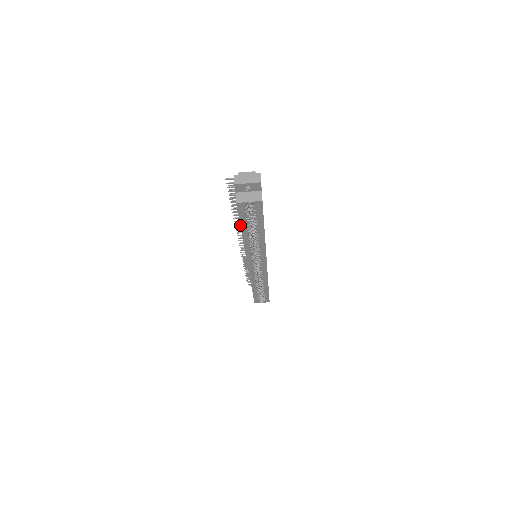
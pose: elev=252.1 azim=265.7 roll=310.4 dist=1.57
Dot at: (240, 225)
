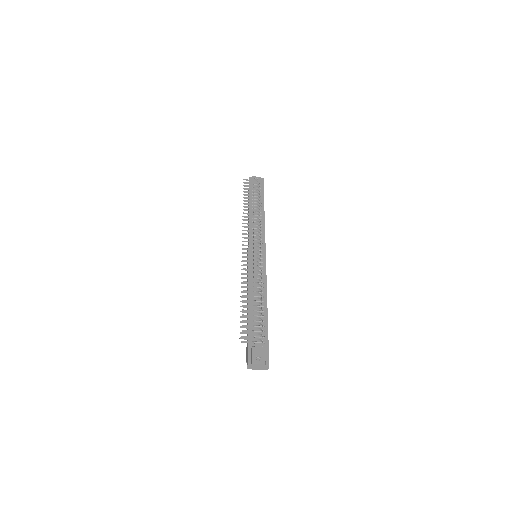
Dot at: occluded
